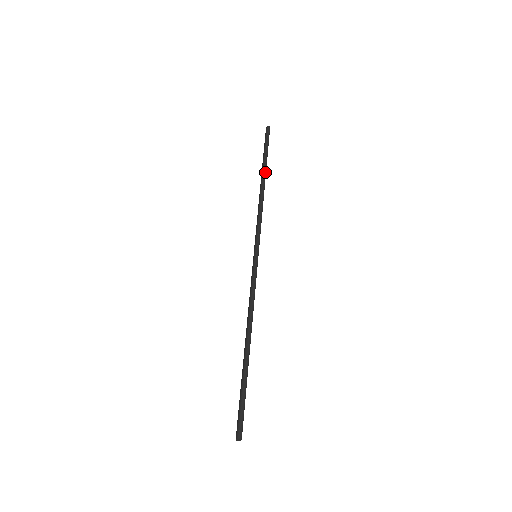
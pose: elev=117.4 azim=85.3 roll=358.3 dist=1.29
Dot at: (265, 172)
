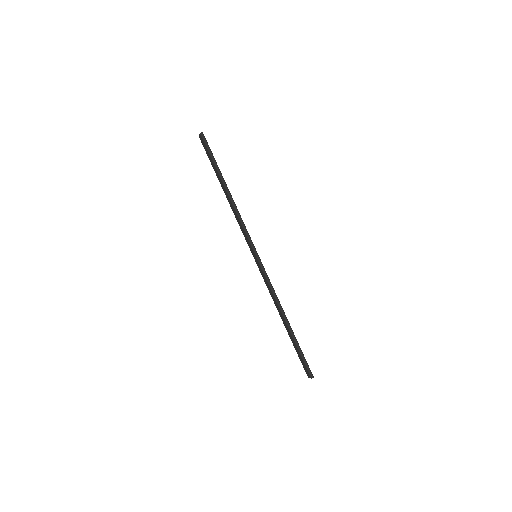
Dot at: (224, 182)
